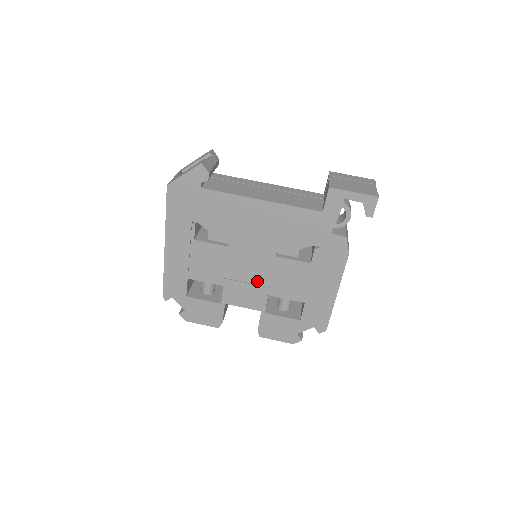
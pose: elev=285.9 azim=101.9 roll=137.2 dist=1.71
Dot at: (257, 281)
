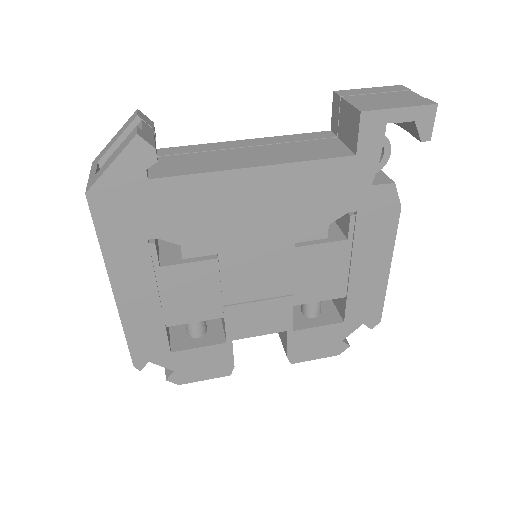
Dot at: (273, 292)
